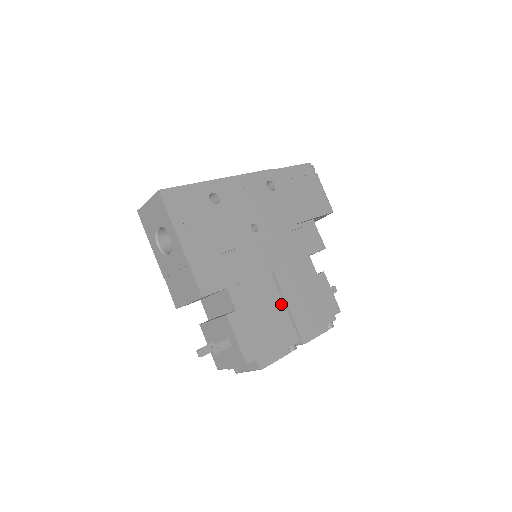
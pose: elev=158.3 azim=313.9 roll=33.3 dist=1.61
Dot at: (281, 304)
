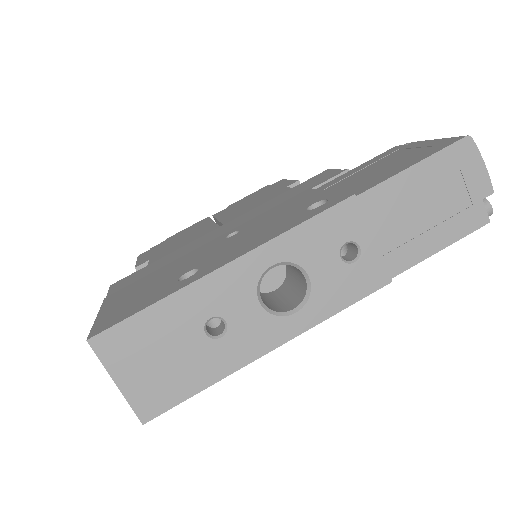
Dot at: occluded
